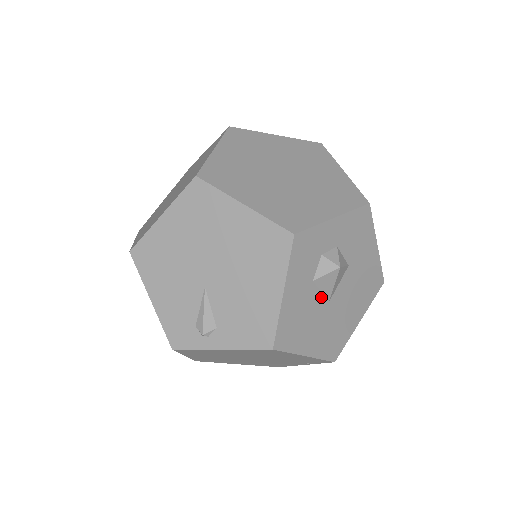
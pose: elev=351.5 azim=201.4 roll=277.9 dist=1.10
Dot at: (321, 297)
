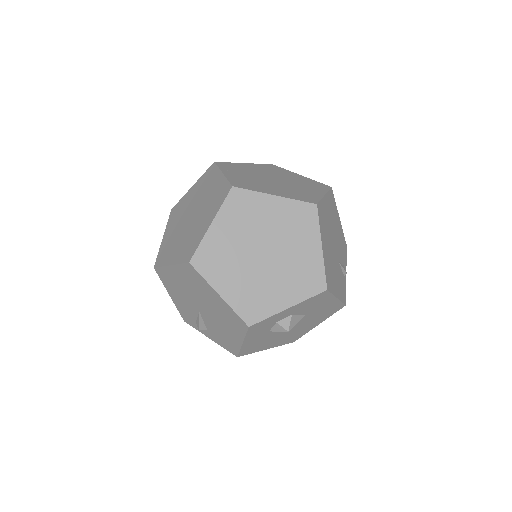
Dot at: (278, 332)
